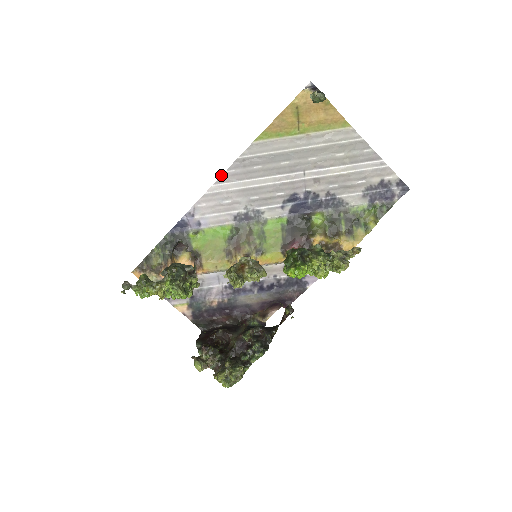
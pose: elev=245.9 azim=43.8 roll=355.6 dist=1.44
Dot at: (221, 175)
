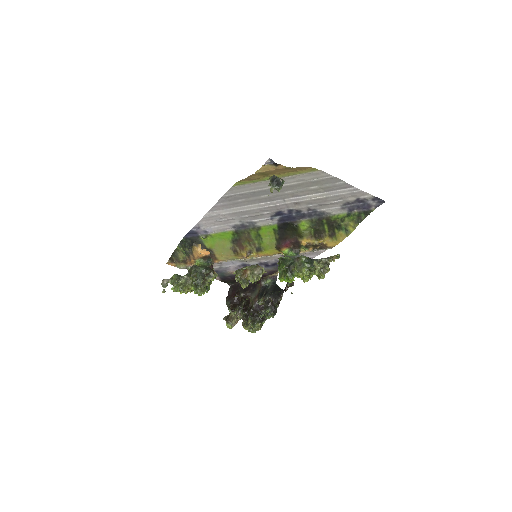
Dot at: (212, 207)
